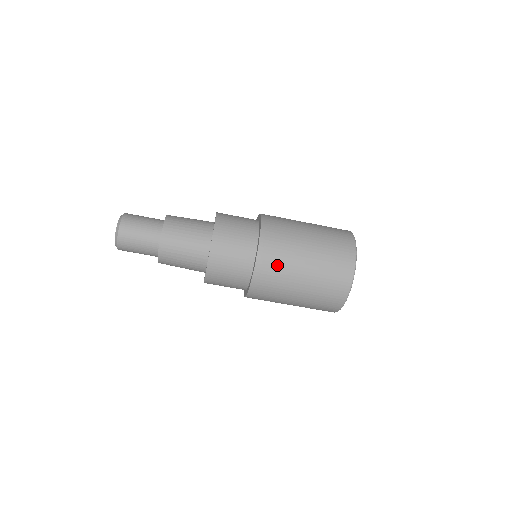
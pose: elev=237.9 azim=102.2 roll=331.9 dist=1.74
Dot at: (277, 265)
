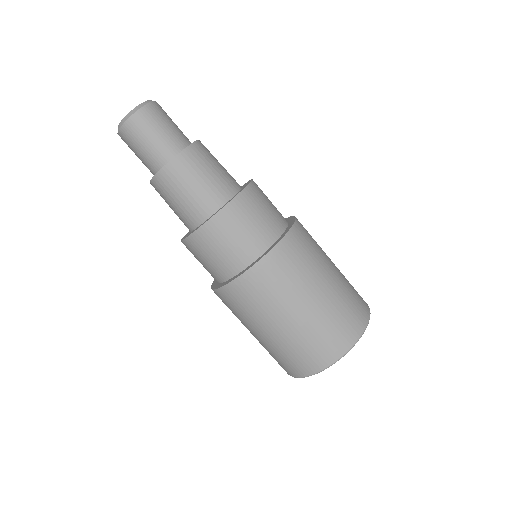
Dot at: (312, 238)
